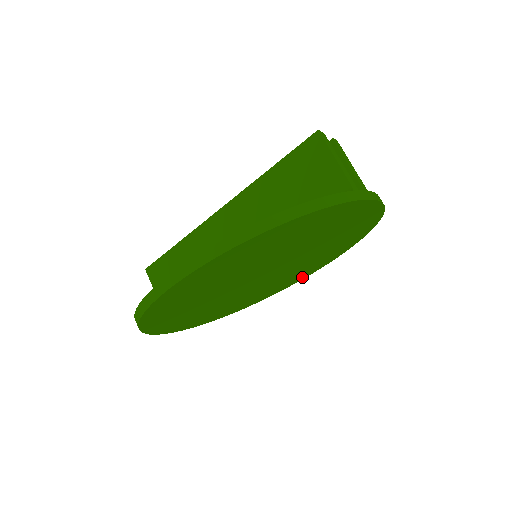
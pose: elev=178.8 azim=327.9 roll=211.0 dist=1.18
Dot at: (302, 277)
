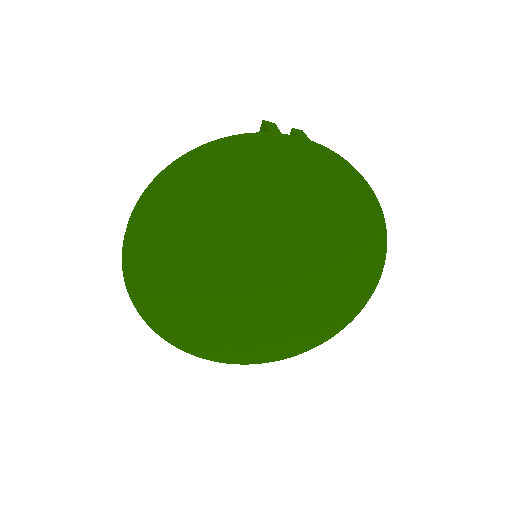
Dot at: (357, 301)
